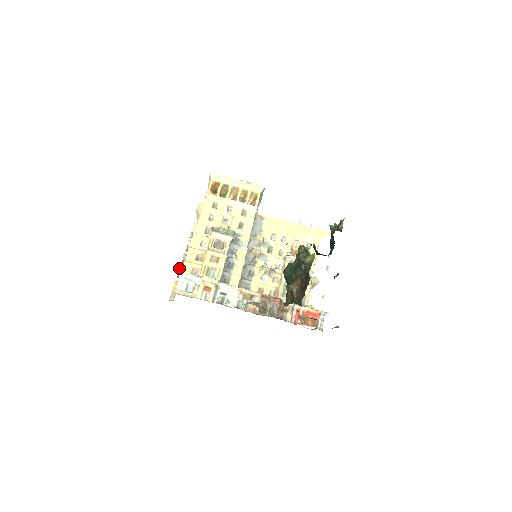
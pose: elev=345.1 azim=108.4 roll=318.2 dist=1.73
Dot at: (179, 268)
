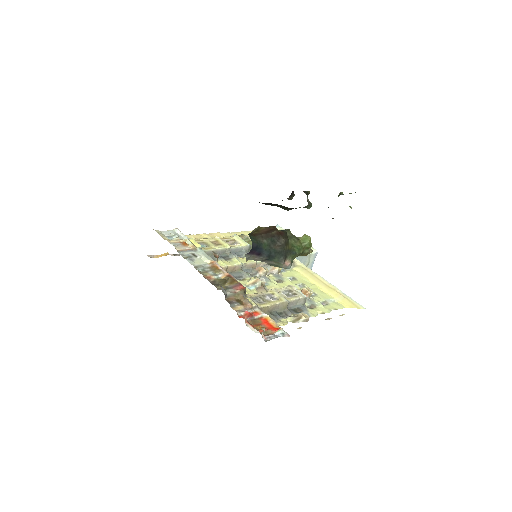
Dot at: occluded
